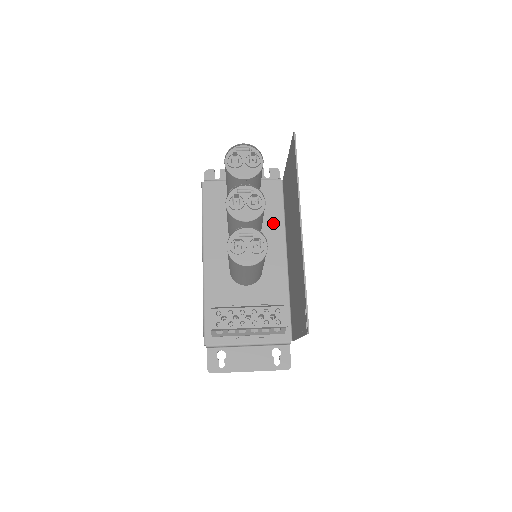
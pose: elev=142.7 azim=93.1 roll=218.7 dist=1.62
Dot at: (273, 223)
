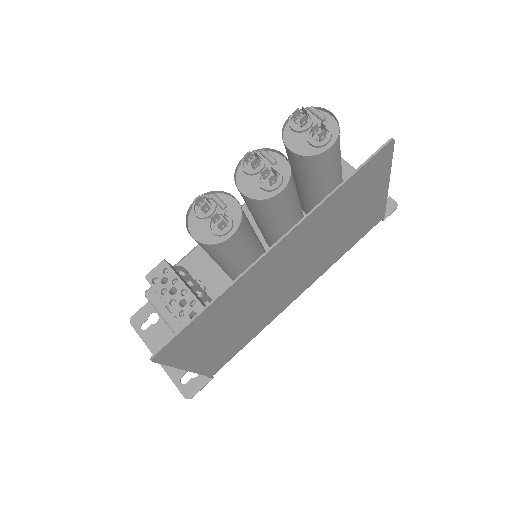
Dot at: occluded
